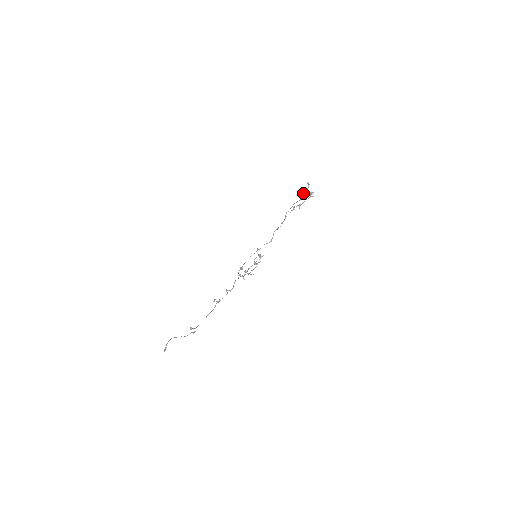
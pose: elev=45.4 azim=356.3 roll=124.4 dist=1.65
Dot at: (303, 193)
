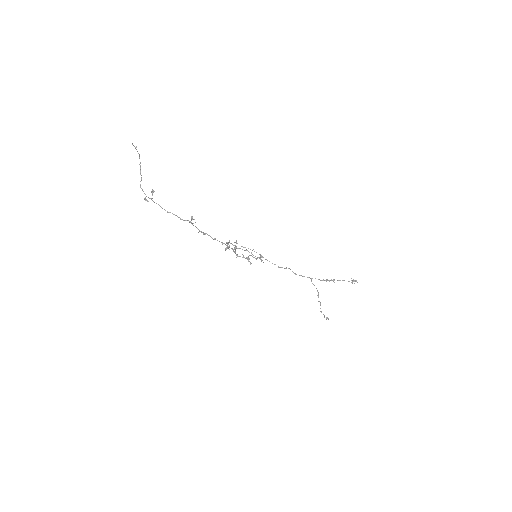
Dot at: (321, 311)
